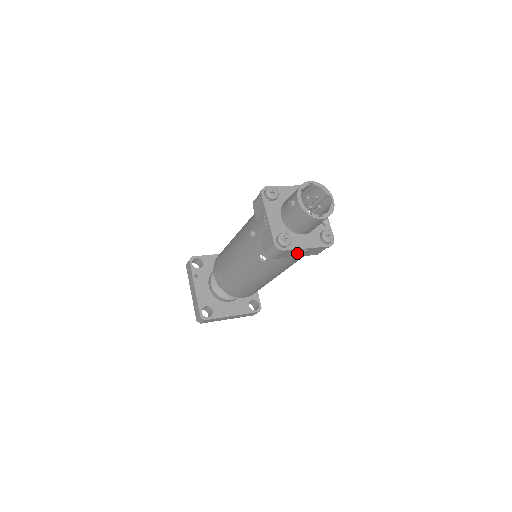
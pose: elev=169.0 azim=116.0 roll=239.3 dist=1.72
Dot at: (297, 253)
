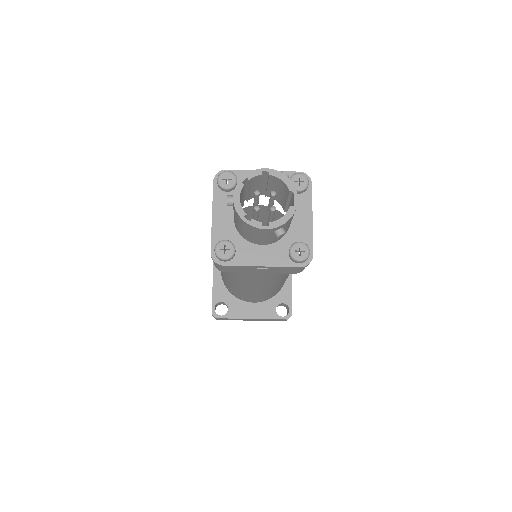
Dot at: (254, 269)
